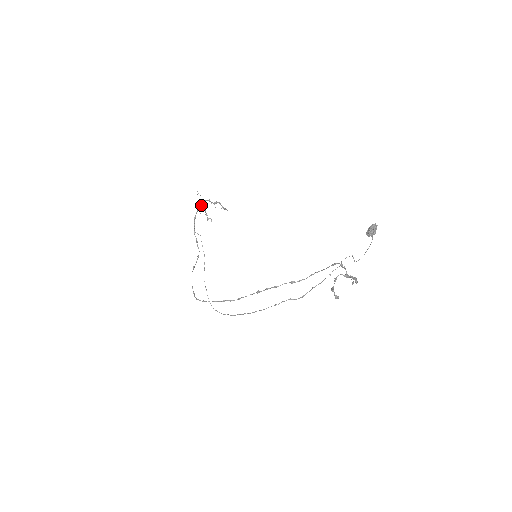
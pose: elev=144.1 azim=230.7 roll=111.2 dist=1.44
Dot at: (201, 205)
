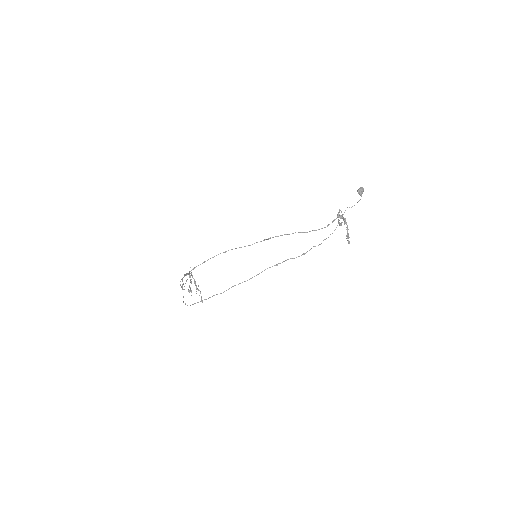
Dot at: (191, 274)
